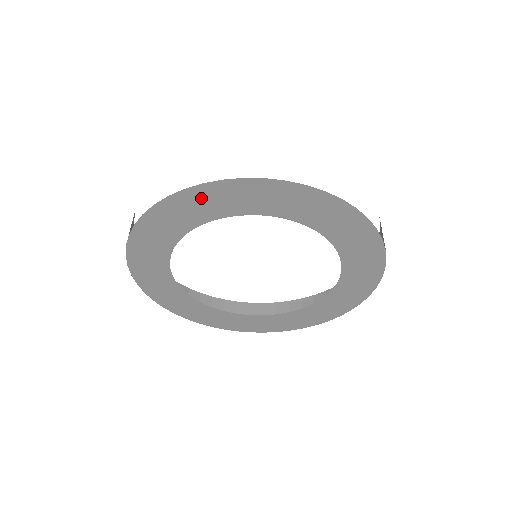
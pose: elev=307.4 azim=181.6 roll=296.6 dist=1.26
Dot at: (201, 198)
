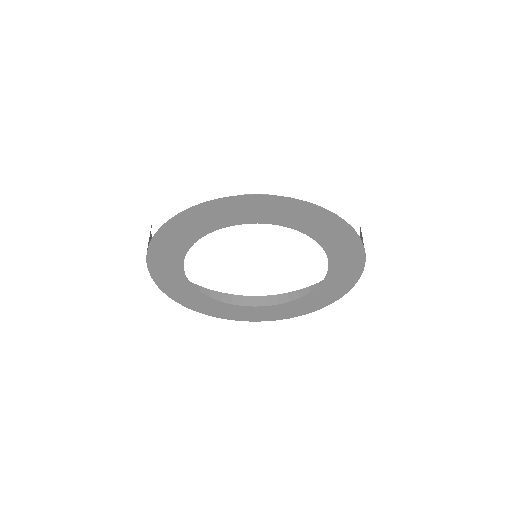
Dot at: (184, 223)
